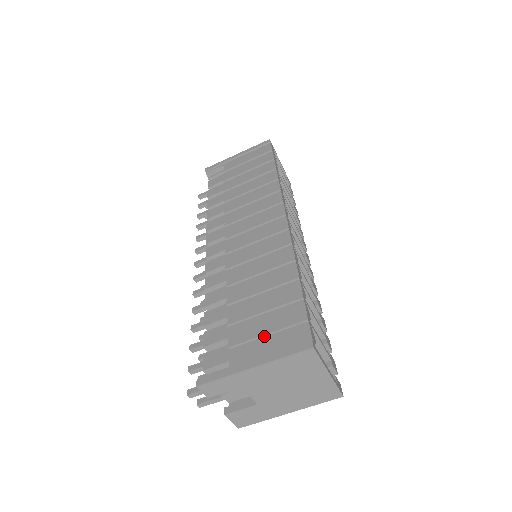
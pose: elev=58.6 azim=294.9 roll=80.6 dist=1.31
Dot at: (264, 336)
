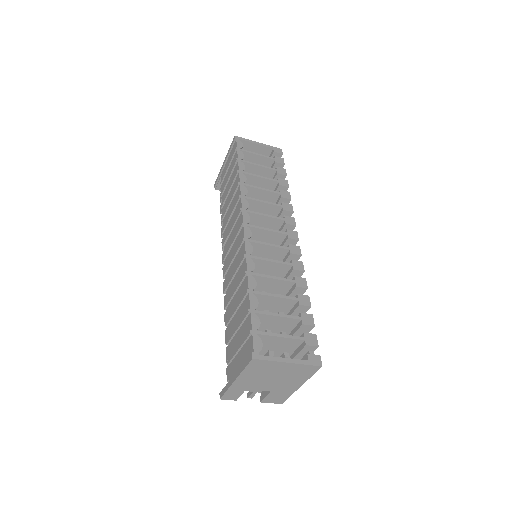
Dot at: (238, 351)
